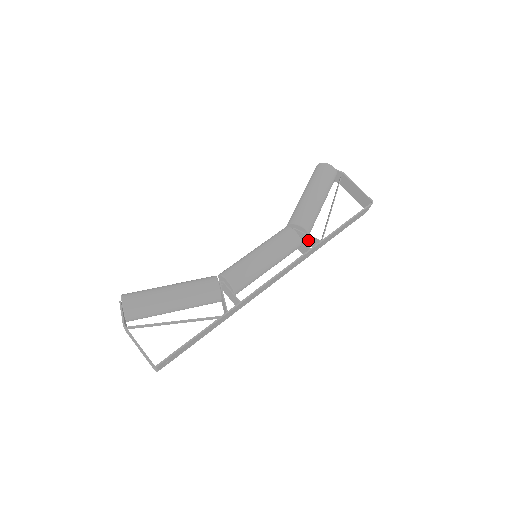
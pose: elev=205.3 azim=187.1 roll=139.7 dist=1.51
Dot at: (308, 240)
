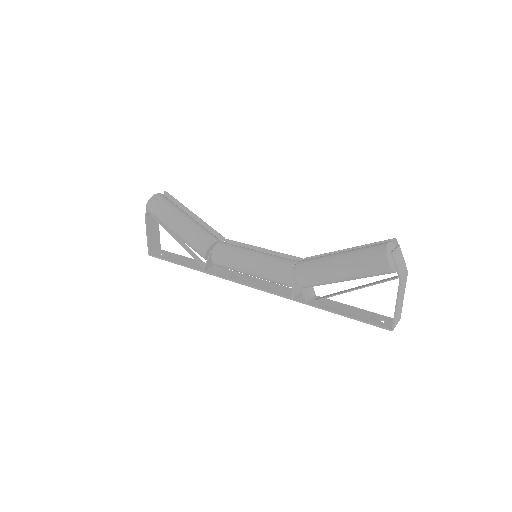
Dot at: (306, 288)
